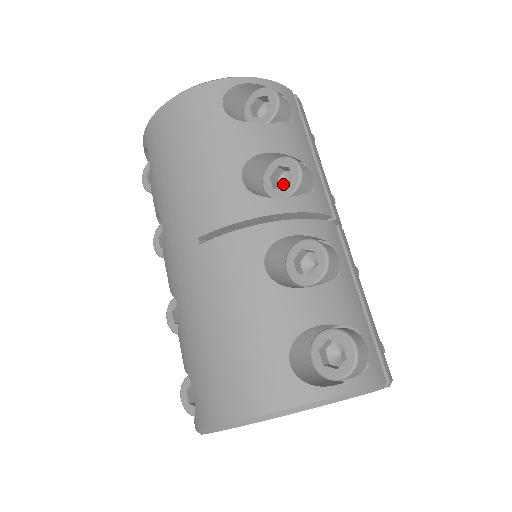
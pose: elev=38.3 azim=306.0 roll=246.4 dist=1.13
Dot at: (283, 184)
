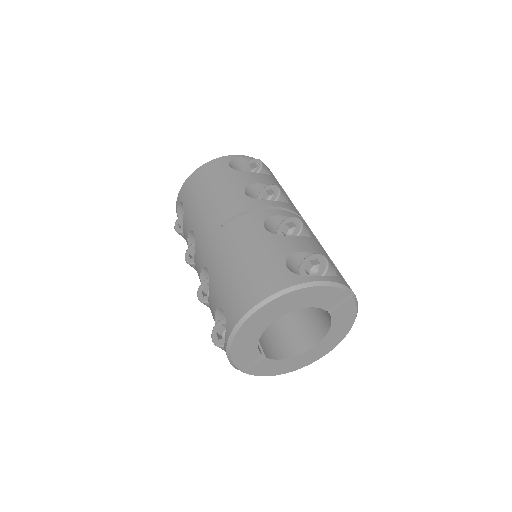
Dot at: occluded
